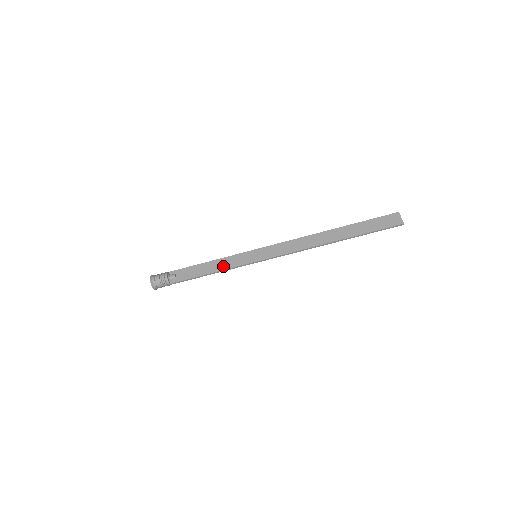
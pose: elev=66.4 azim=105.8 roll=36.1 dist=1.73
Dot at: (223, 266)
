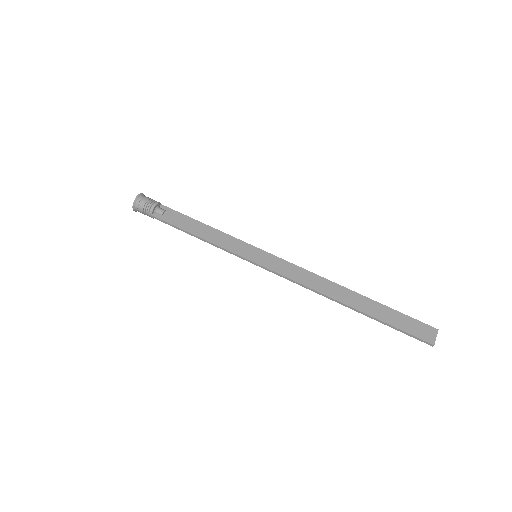
Dot at: (216, 239)
